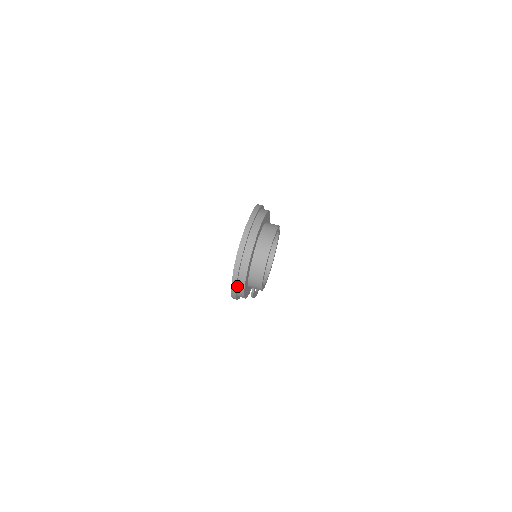
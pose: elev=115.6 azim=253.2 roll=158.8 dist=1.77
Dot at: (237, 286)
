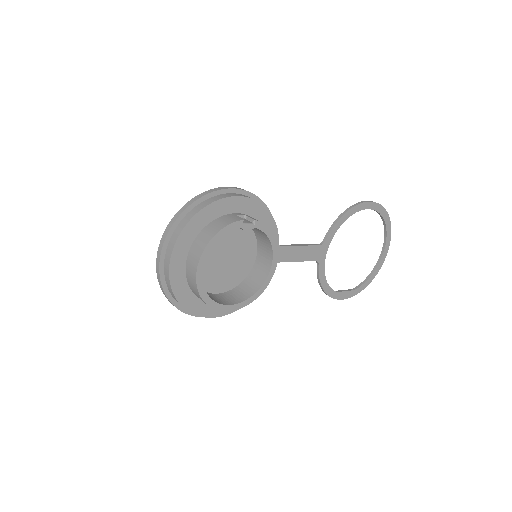
Dot at: occluded
